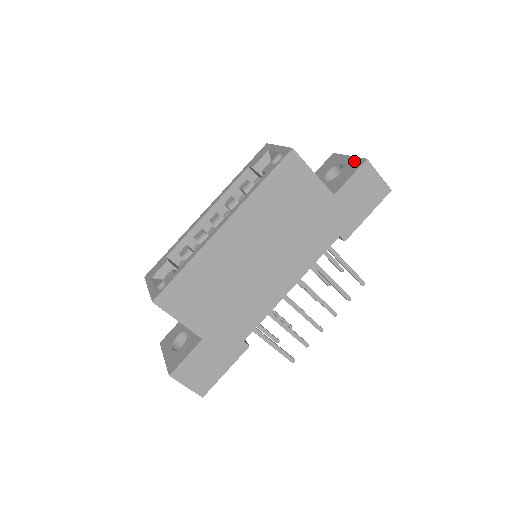
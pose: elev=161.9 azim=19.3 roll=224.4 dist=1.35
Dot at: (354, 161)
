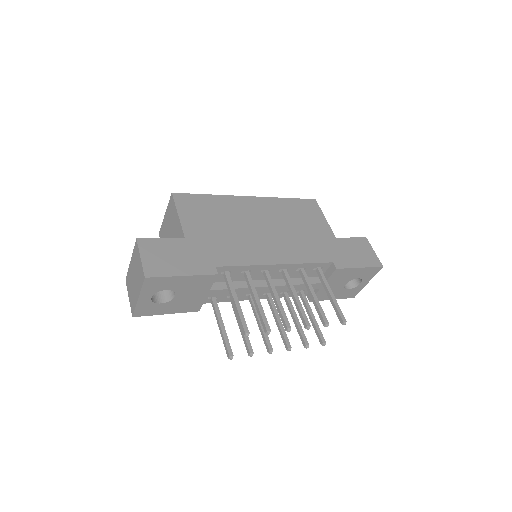
Dot at: occluded
